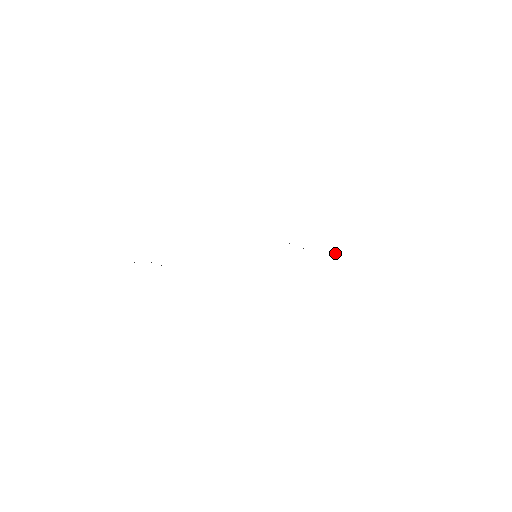
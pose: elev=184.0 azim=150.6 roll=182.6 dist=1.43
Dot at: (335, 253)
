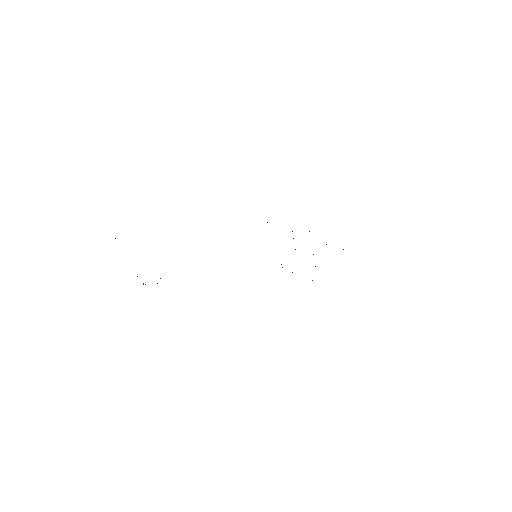
Dot at: occluded
